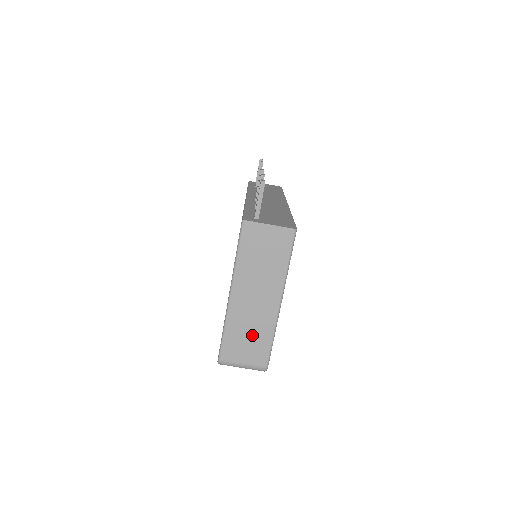
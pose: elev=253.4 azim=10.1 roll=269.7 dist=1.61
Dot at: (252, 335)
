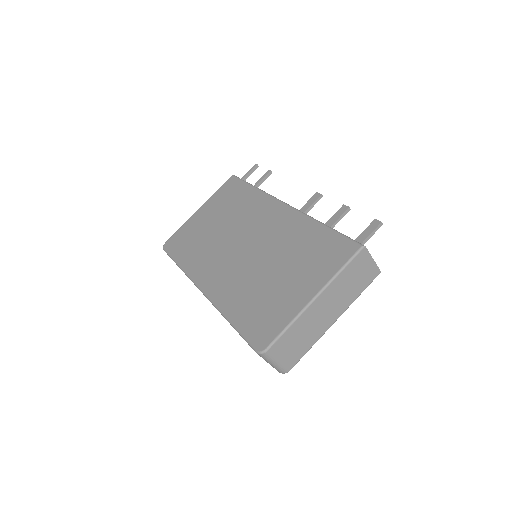
Dot at: (302, 339)
